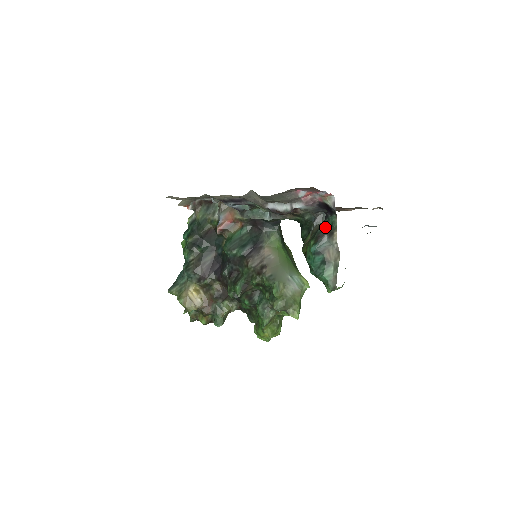
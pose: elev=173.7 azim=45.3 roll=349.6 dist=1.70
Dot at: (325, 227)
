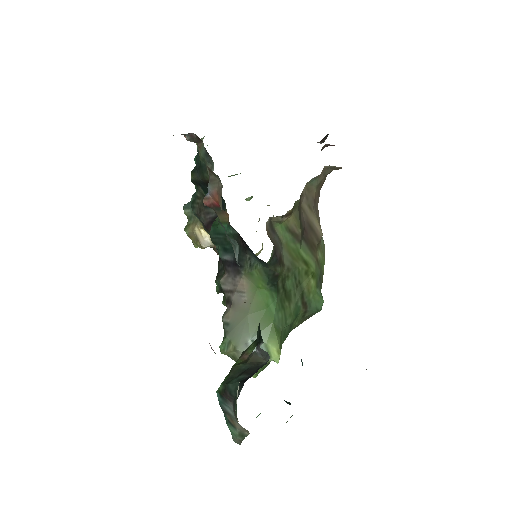
Dot at: (235, 394)
